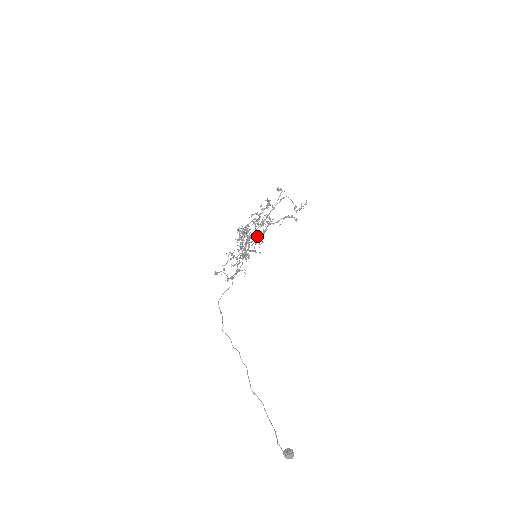
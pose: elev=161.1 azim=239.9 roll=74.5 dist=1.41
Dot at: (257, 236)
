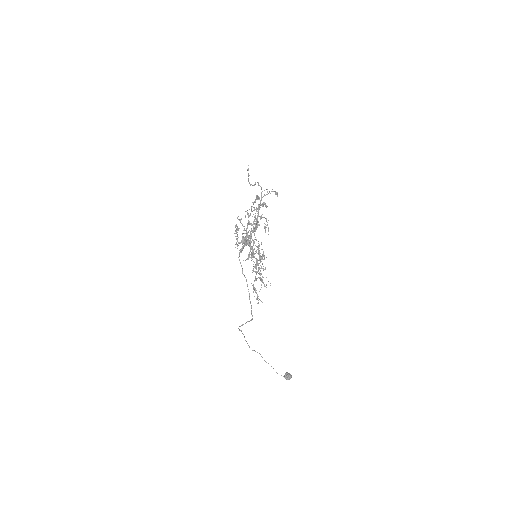
Dot at: occluded
